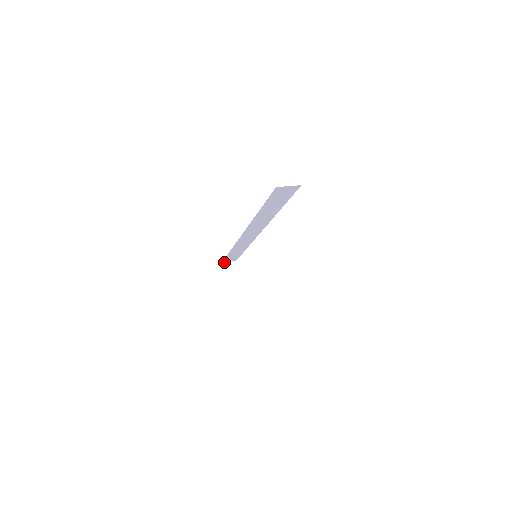
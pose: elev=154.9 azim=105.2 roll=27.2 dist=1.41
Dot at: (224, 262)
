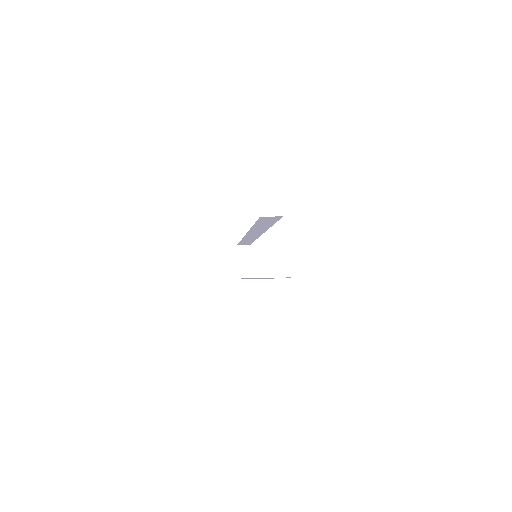
Dot at: (239, 245)
